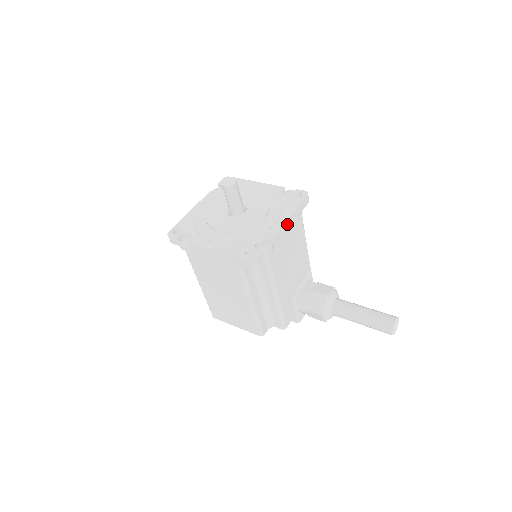
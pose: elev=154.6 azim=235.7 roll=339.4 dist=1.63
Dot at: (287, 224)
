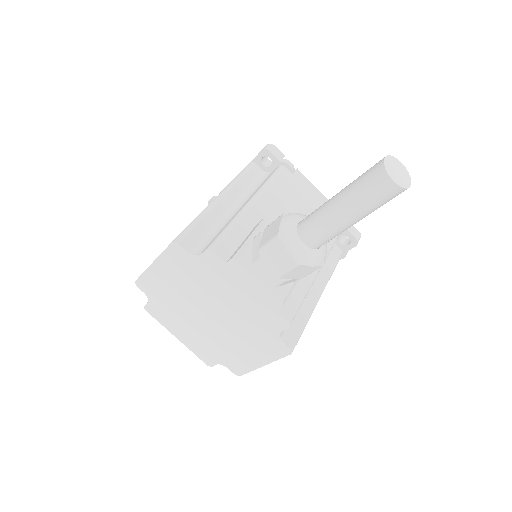
Dot at: (321, 198)
